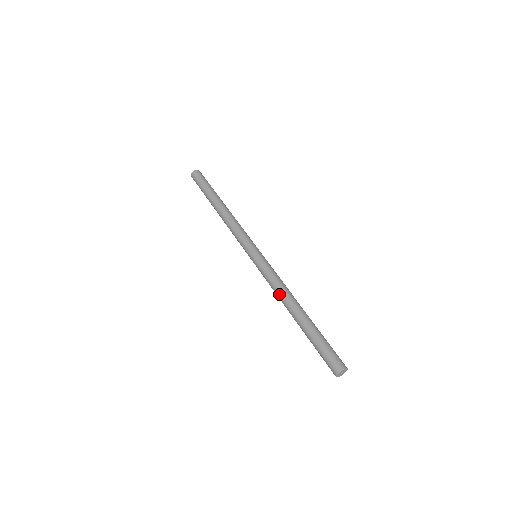
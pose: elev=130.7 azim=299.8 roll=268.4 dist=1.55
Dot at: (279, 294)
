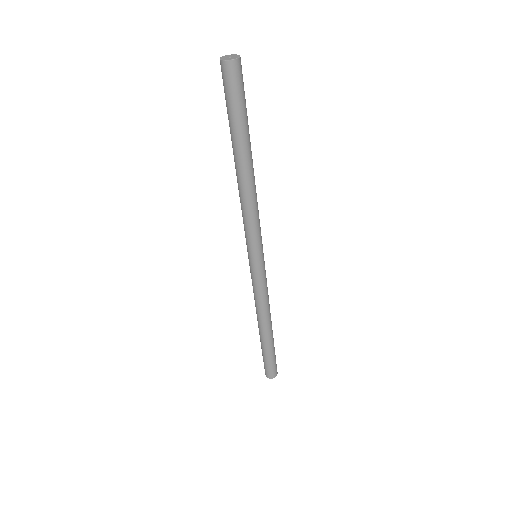
Dot at: (256, 309)
